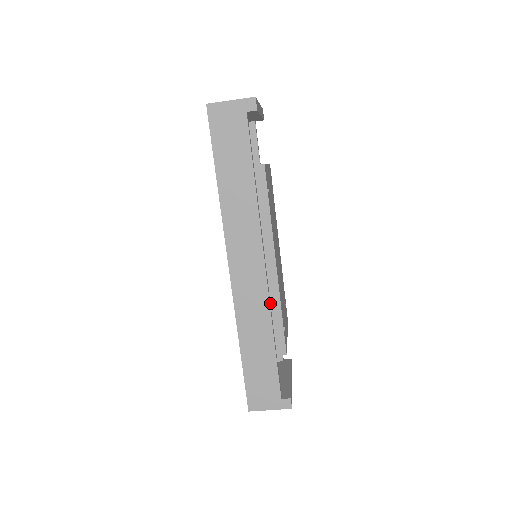
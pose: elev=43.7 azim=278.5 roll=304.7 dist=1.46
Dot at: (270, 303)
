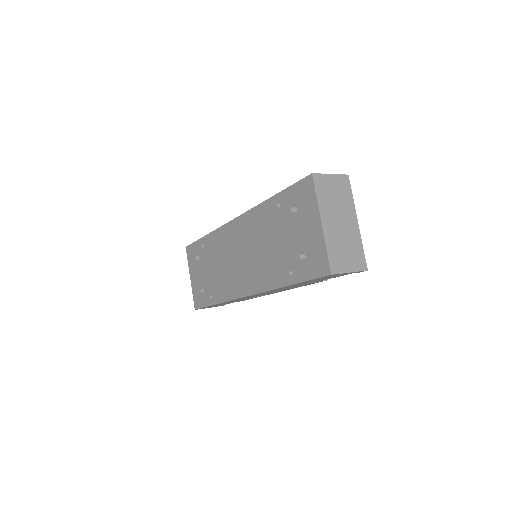
Dot at: occluded
